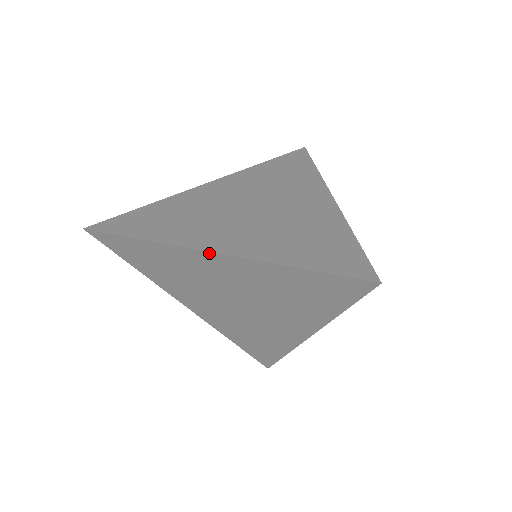
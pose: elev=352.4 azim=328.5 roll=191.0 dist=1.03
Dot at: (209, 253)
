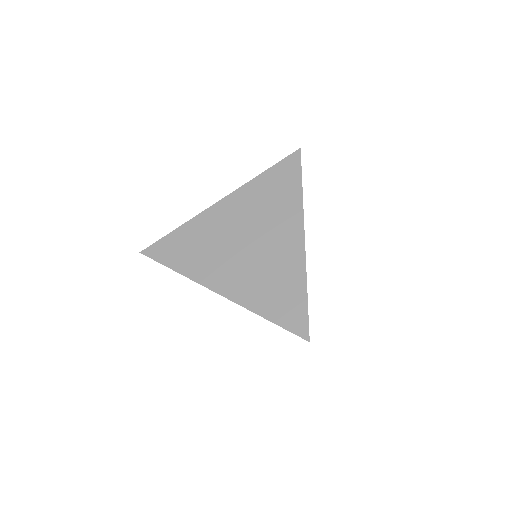
Dot at: (217, 293)
